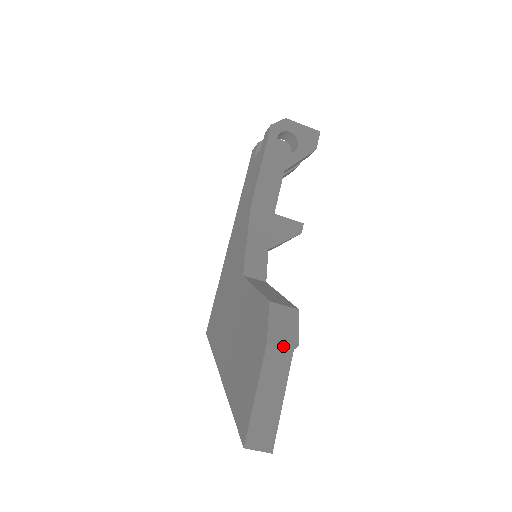
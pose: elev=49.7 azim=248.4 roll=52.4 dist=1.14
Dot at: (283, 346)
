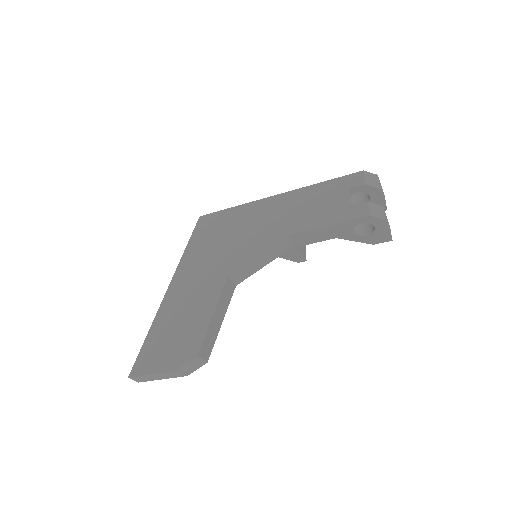
Dot at: (180, 374)
